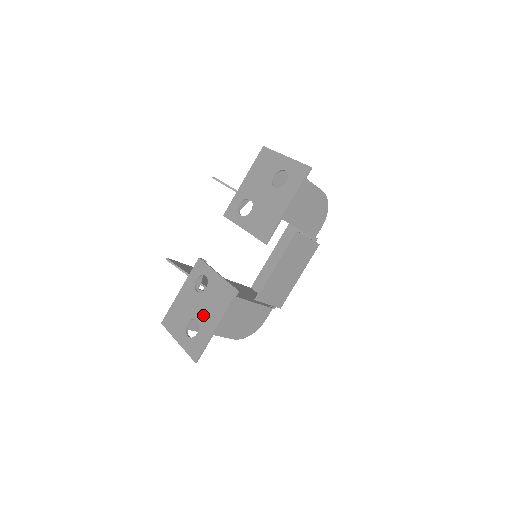
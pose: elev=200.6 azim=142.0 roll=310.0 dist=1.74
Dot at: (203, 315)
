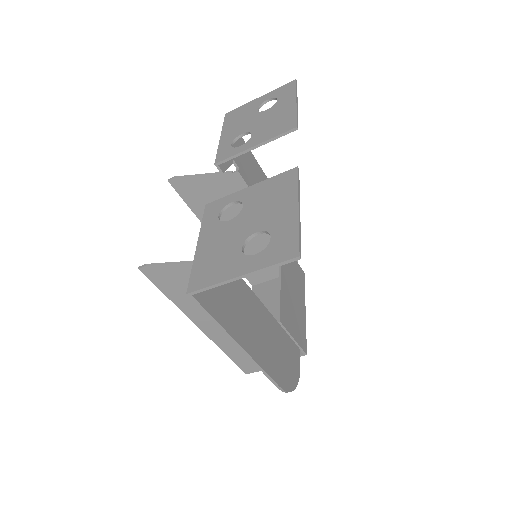
Dot at: (263, 220)
